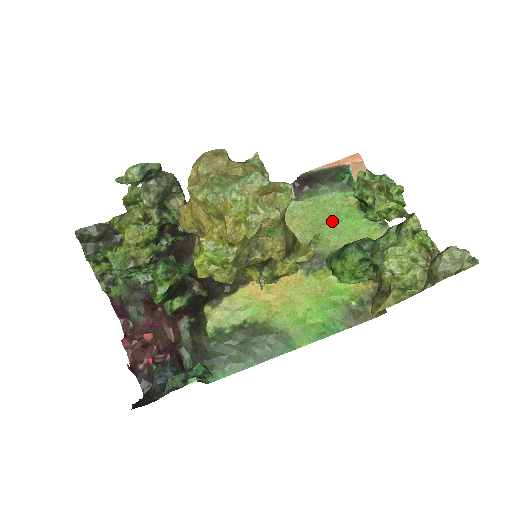
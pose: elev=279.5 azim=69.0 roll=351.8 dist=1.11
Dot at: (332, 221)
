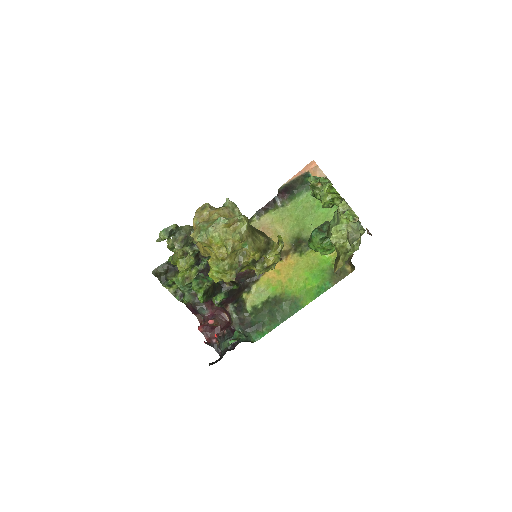
Dot at: (309, 213)
